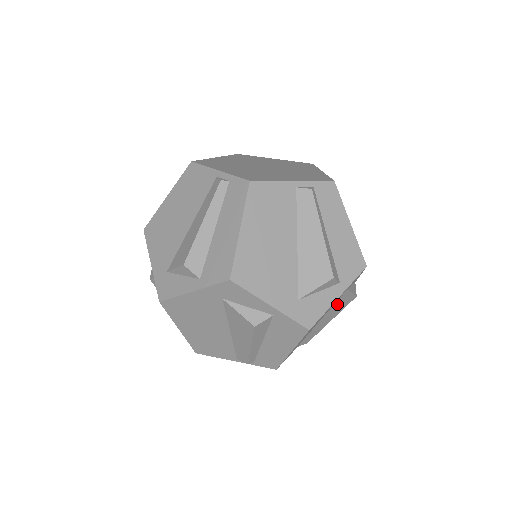
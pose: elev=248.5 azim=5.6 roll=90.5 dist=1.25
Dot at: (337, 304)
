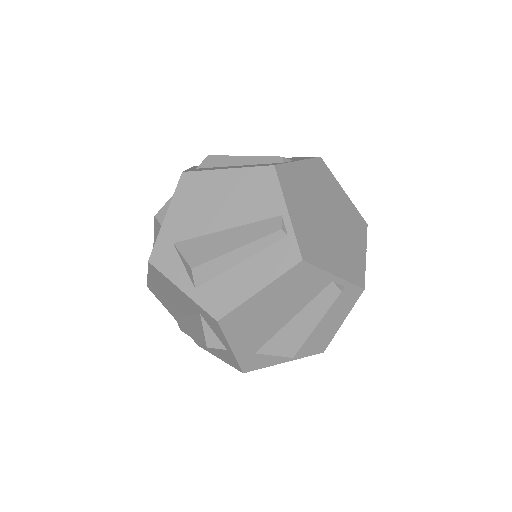
Dot at: occluded
